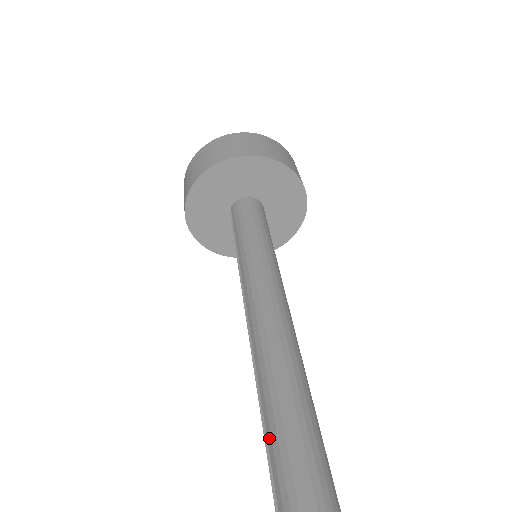
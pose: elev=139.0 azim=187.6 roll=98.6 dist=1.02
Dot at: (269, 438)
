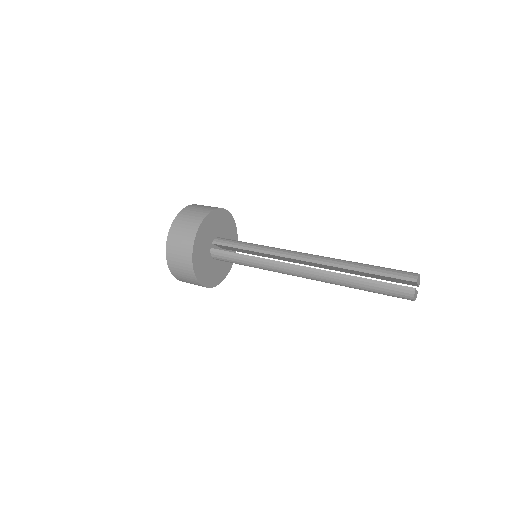
Dot at: (371, 272)
